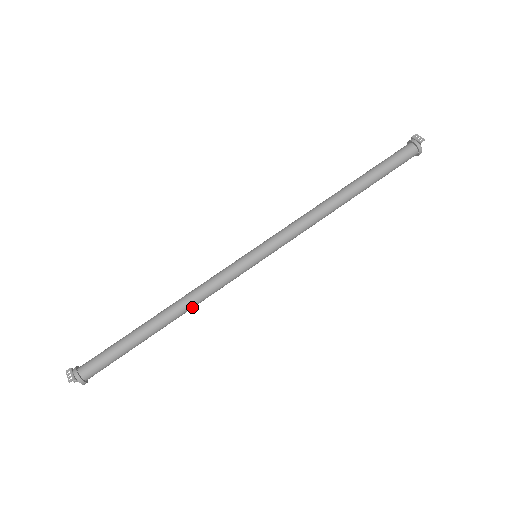
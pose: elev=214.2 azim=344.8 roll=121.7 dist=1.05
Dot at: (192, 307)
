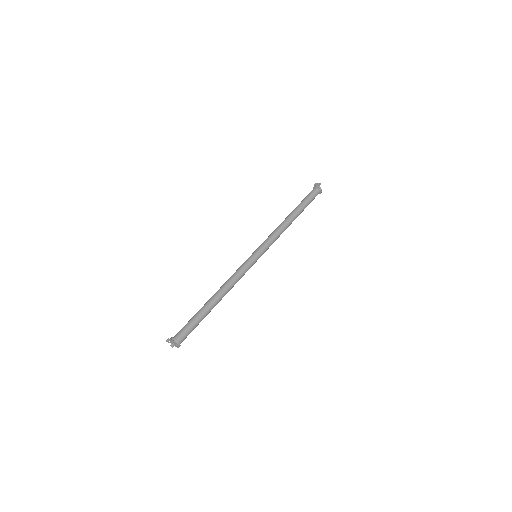
Dot at: (230, 289)
